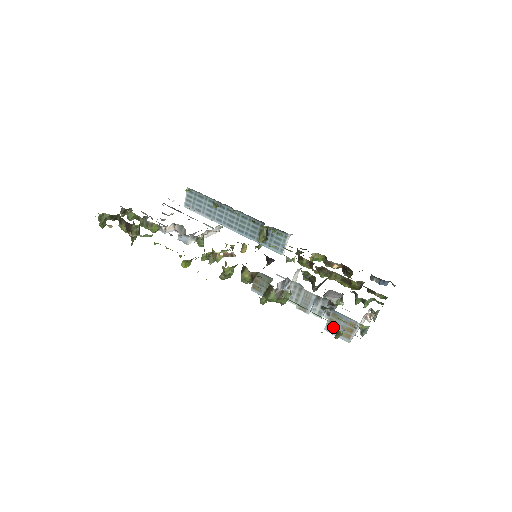
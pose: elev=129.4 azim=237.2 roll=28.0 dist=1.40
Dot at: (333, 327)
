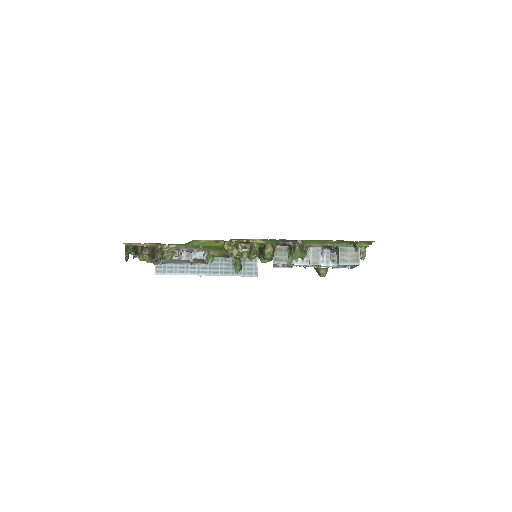
Dot at: (344, 259)
